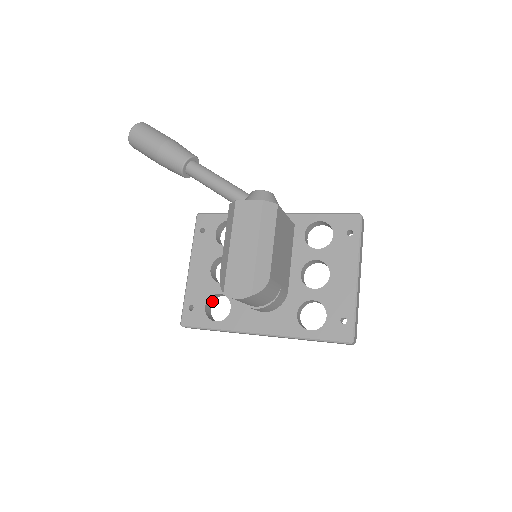
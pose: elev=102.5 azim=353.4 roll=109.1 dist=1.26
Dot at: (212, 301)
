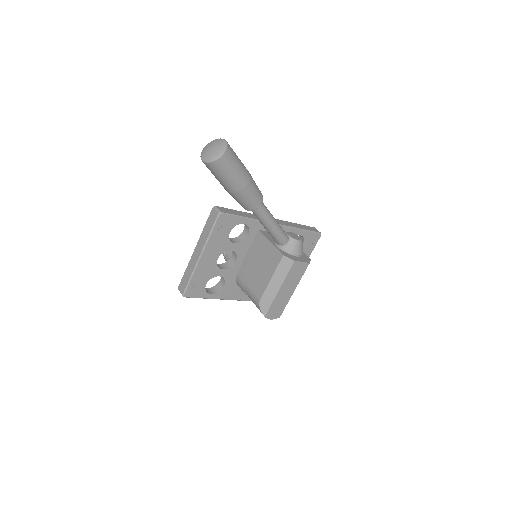
Dot at: occluded
